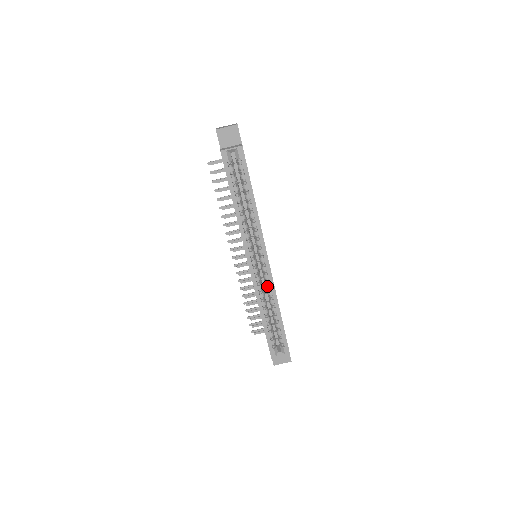
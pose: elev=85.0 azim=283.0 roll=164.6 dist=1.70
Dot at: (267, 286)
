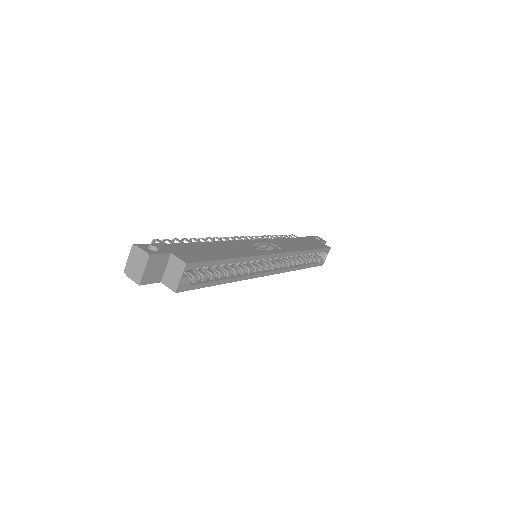
Dot at: occluded
